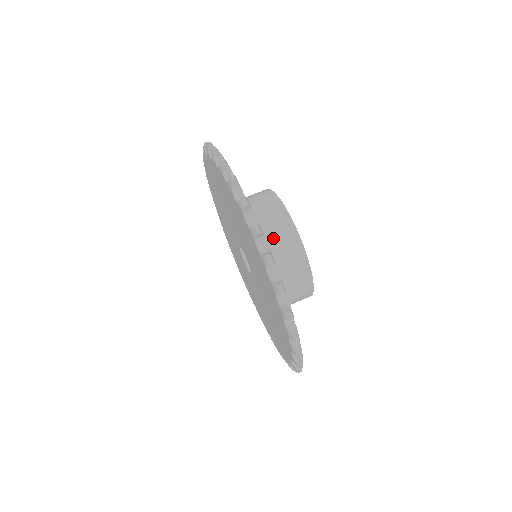
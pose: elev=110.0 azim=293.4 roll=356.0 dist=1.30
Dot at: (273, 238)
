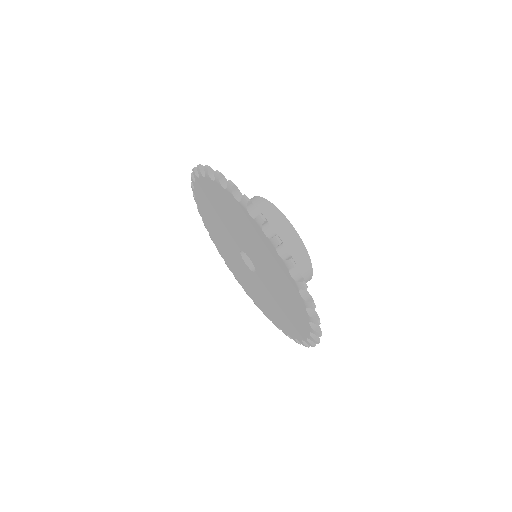
Dot at: occluded
